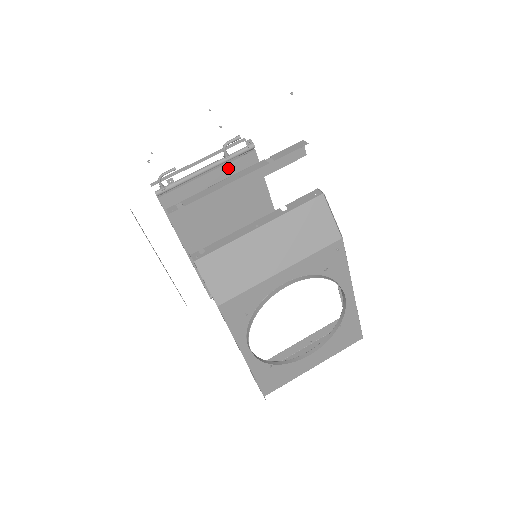
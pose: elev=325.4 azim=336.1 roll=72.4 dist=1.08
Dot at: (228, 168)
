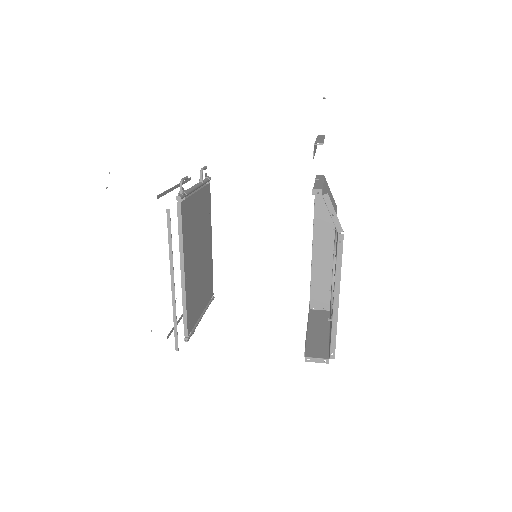
Dot at: (202, 192)
